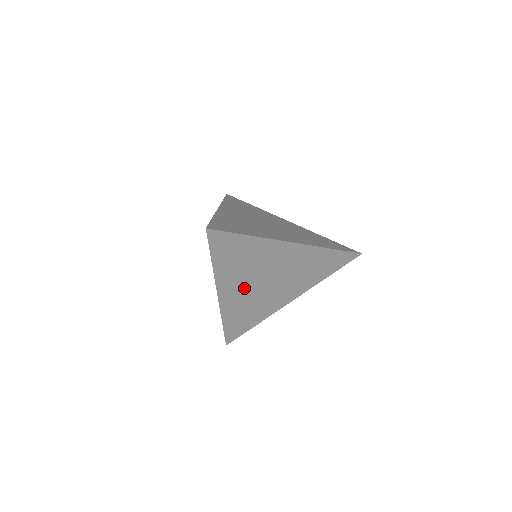
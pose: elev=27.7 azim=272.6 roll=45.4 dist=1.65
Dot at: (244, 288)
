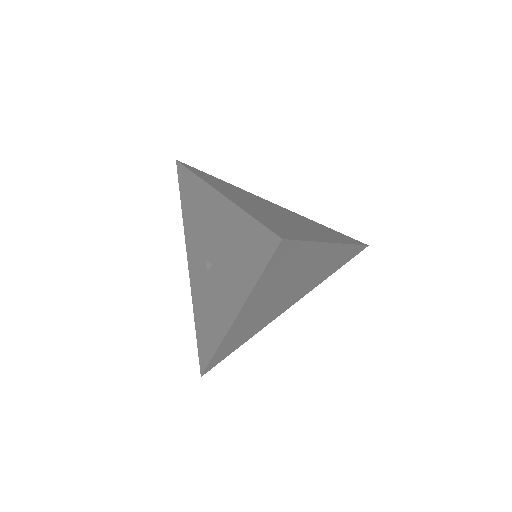
Dot at: (262, 307)
